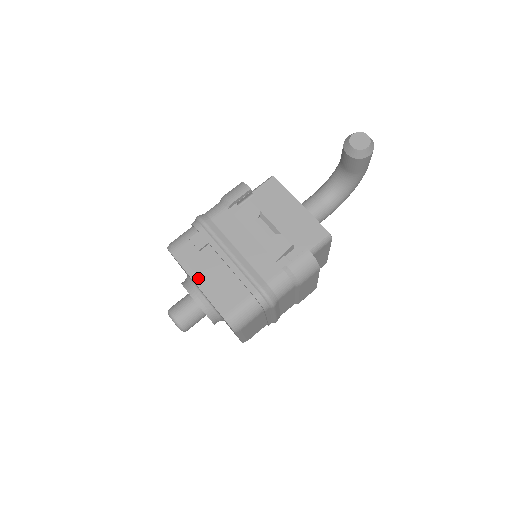
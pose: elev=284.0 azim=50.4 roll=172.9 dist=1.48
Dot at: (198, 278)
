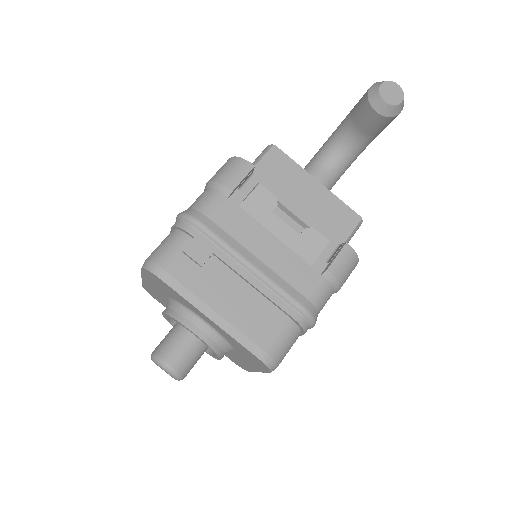
Dot at: (209, 308)
